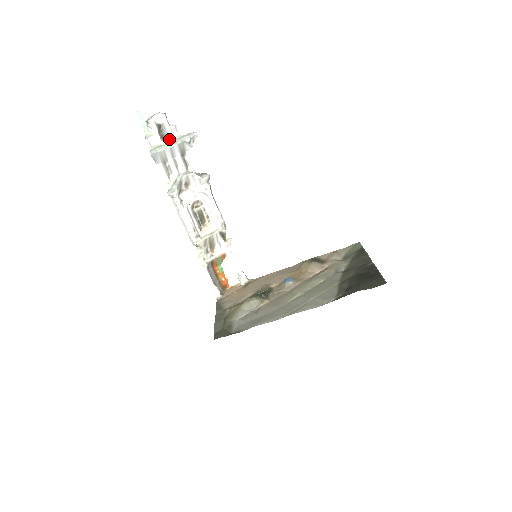
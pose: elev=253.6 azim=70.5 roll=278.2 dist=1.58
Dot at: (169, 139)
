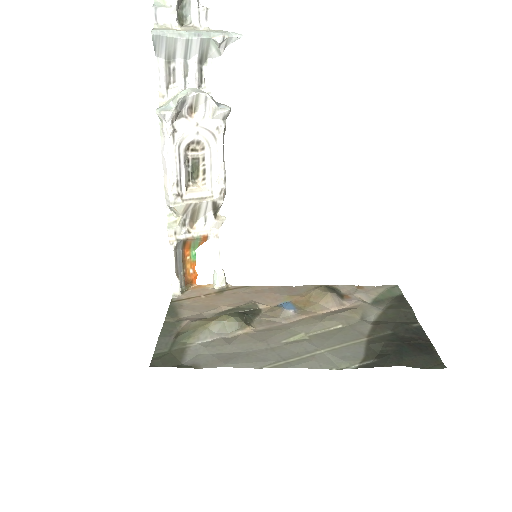
Dot at: (190, 25)
